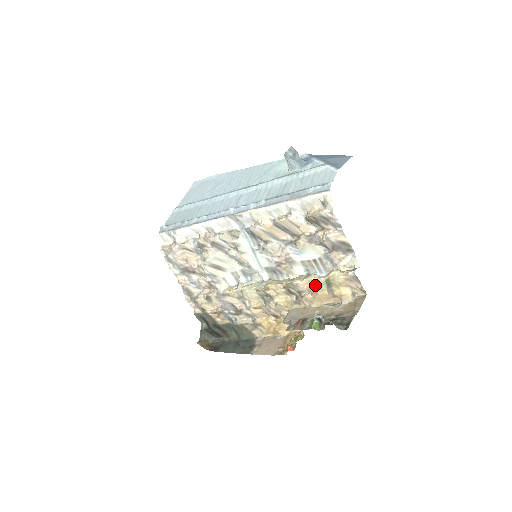
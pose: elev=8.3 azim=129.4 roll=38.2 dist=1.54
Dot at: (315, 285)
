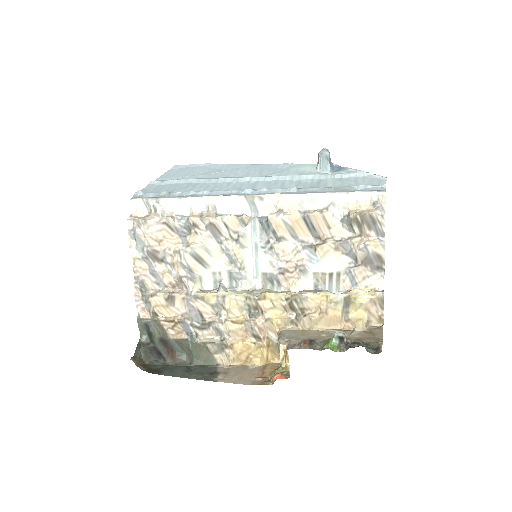
Dot at: (328, 302)
